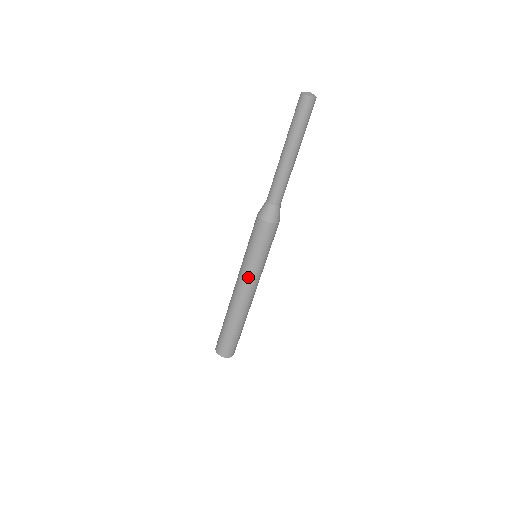
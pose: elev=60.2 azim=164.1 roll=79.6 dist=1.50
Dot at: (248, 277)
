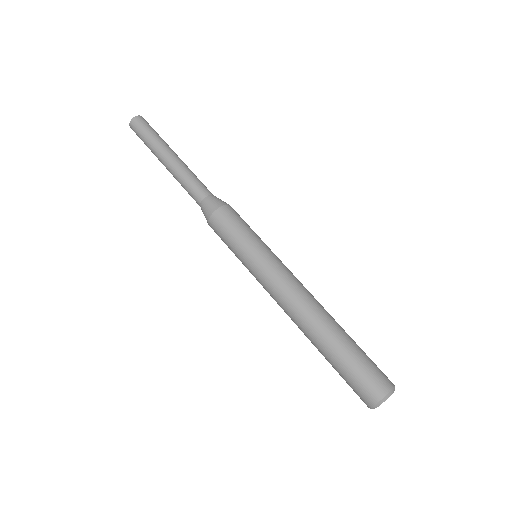
Dot at: (264, 280)
